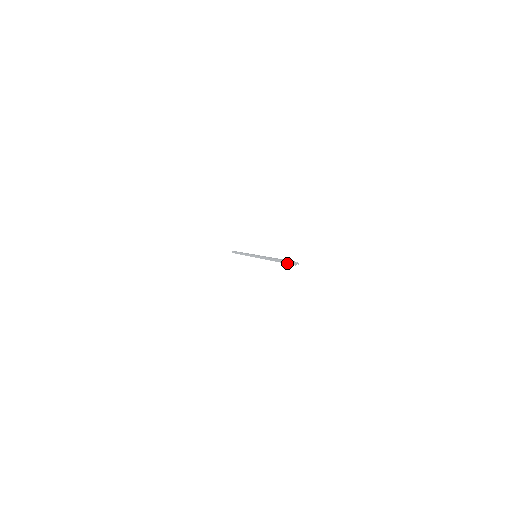
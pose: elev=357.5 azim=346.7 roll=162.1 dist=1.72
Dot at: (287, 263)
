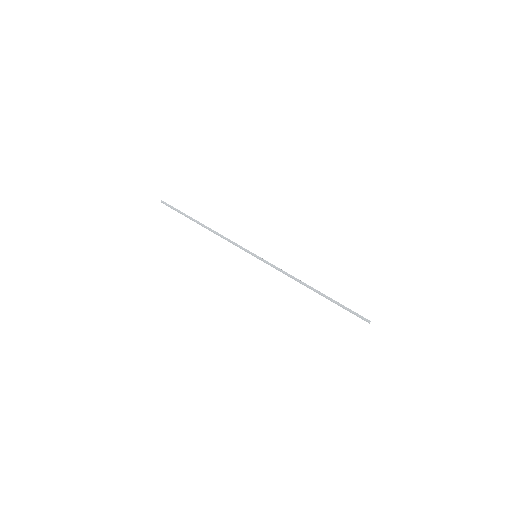
Dot at: occluded
